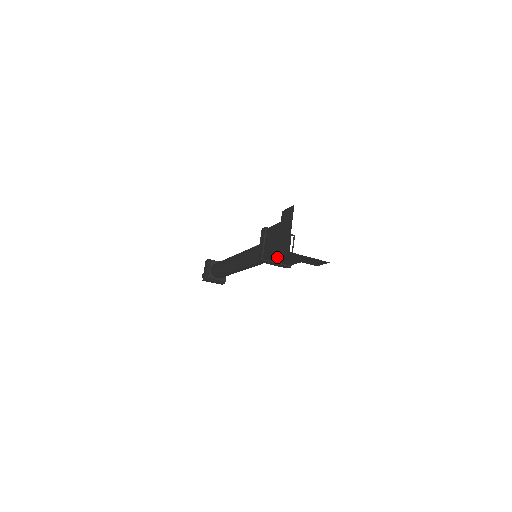
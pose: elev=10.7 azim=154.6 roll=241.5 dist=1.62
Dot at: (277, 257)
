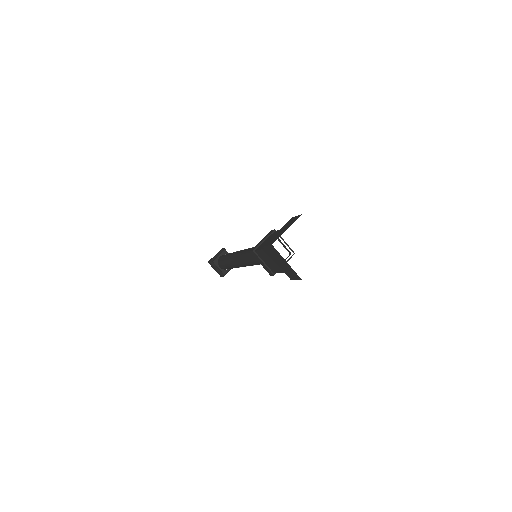
Dot at: (266, 254)
